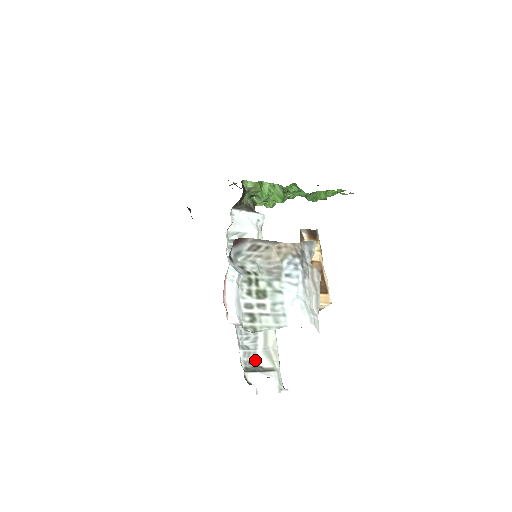
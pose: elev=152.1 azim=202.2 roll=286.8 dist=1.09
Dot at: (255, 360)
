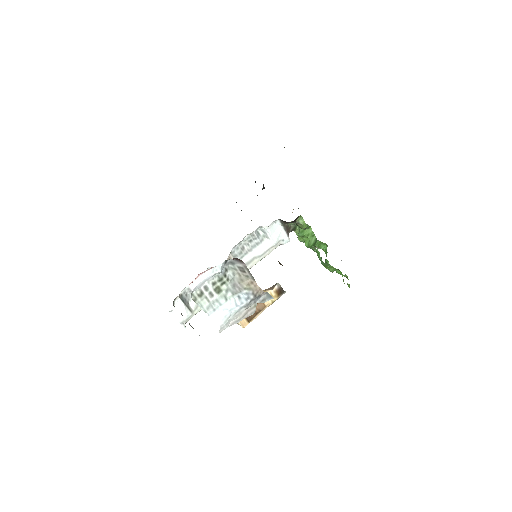
Dot at: (190, 297)
